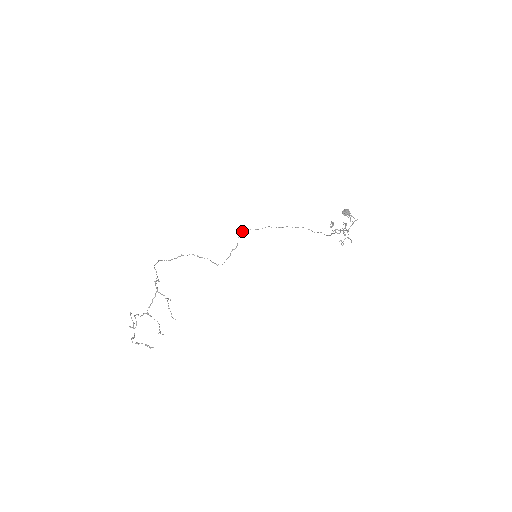
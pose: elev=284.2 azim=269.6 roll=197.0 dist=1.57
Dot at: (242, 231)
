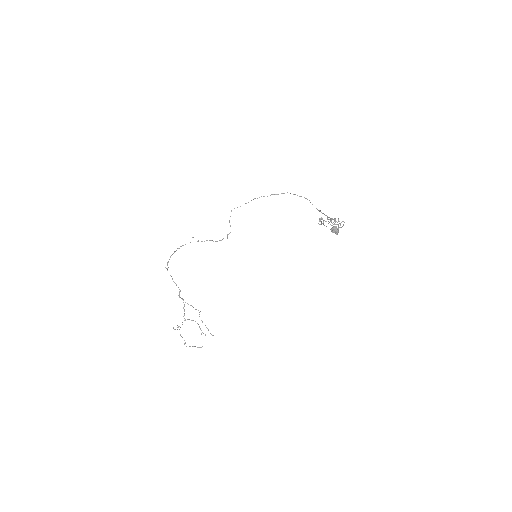
Dot at: occluded
